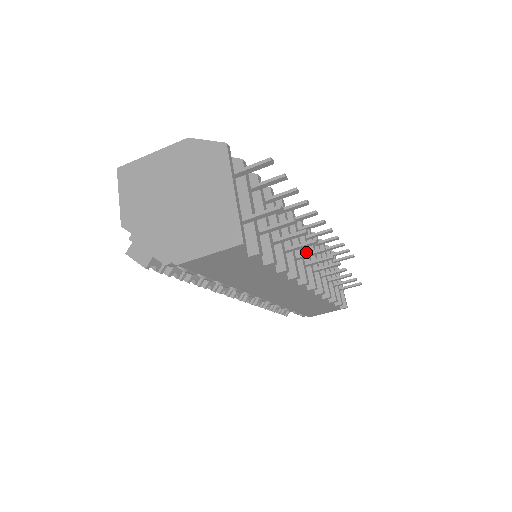
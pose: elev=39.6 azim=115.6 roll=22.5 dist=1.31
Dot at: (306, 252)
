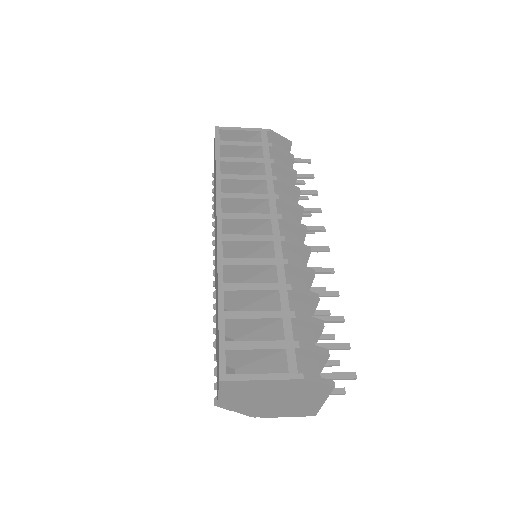
Dot at: occluded
